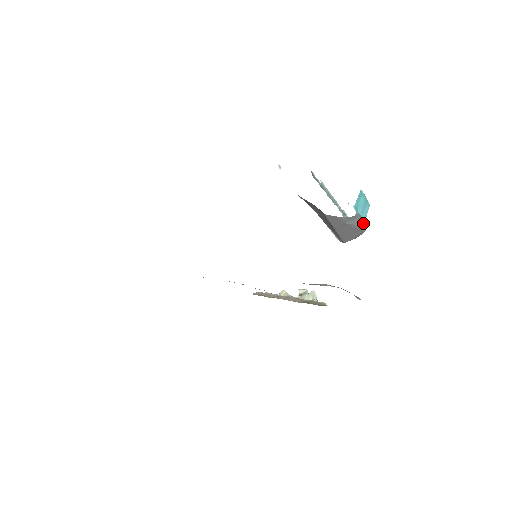
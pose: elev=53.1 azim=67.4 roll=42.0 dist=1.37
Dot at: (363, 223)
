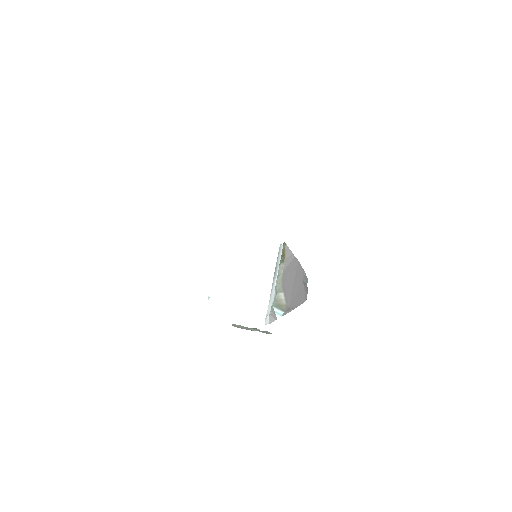
Dot at: (307, 292)
